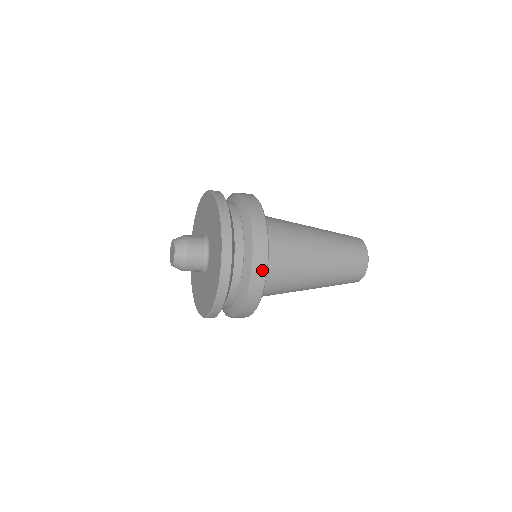
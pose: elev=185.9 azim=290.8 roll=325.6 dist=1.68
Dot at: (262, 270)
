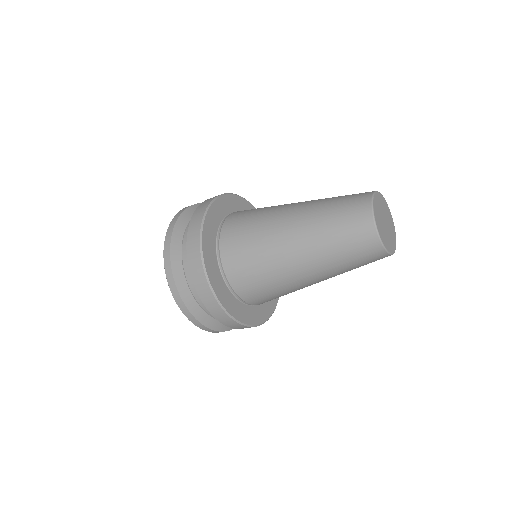
Dot at: (225, 317)
